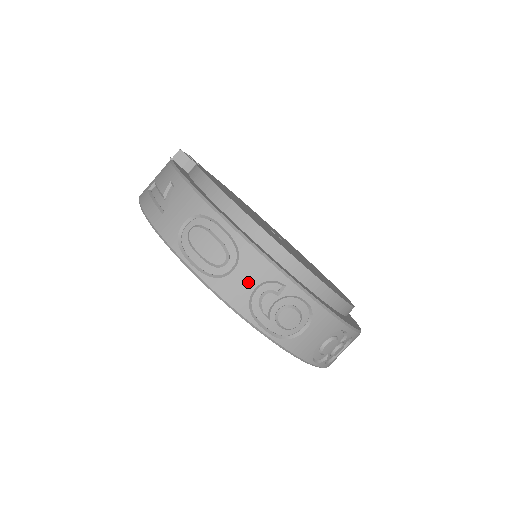
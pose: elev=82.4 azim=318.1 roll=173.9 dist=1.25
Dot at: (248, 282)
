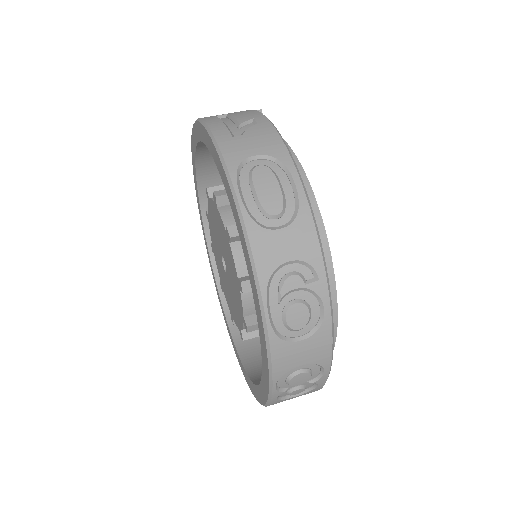
Dot at: (287, 250)
